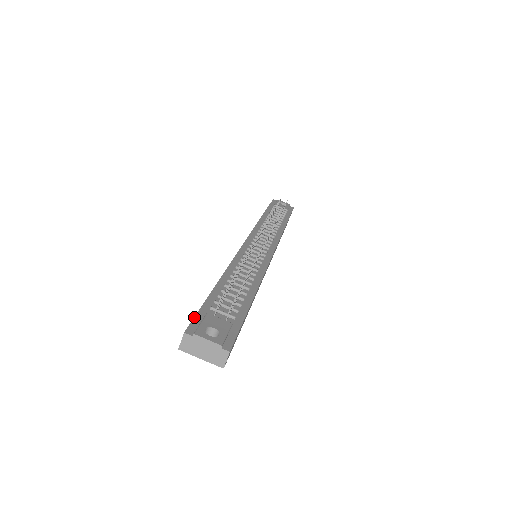
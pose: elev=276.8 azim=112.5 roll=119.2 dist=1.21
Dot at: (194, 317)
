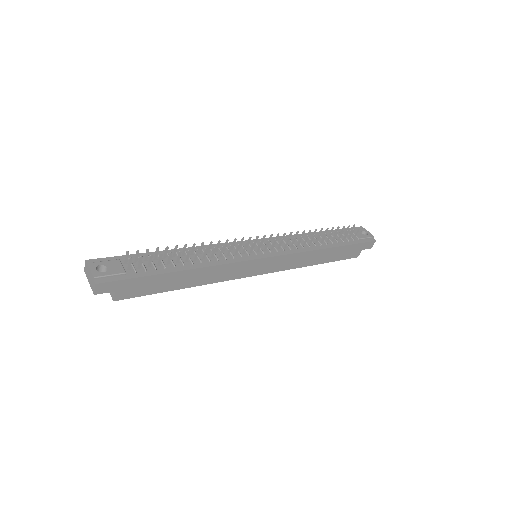
Dot at: (108, 257)
